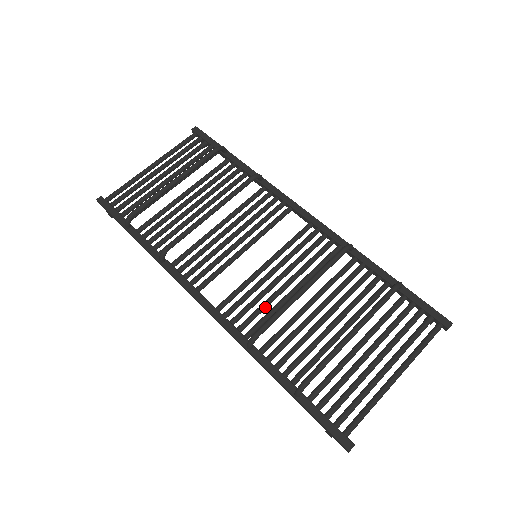
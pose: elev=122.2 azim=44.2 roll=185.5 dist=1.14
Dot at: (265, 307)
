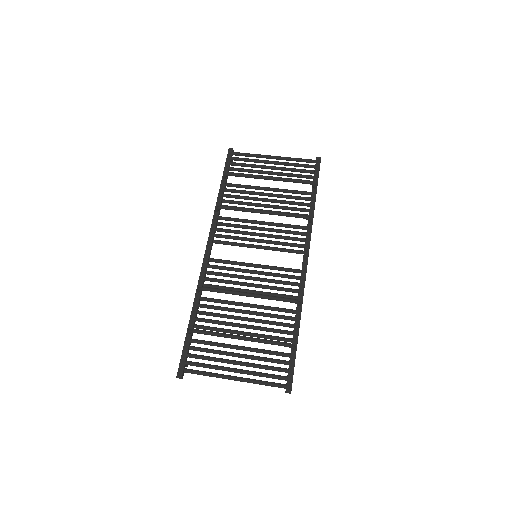
Dot at: (228, 283)
